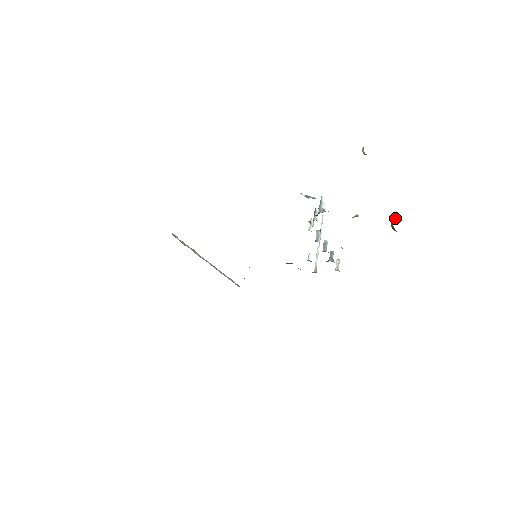
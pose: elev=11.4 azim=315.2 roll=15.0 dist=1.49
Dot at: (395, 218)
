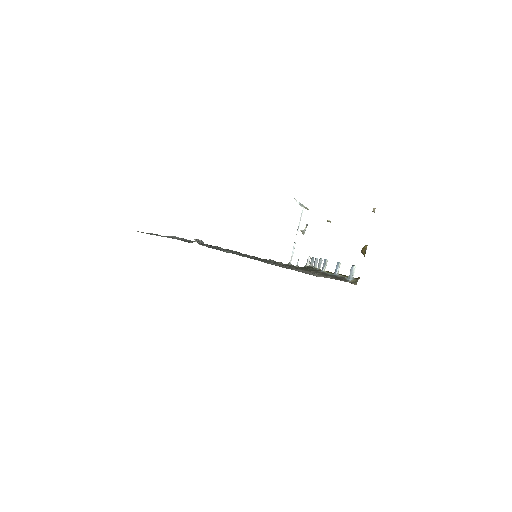
Dot at: occluded
